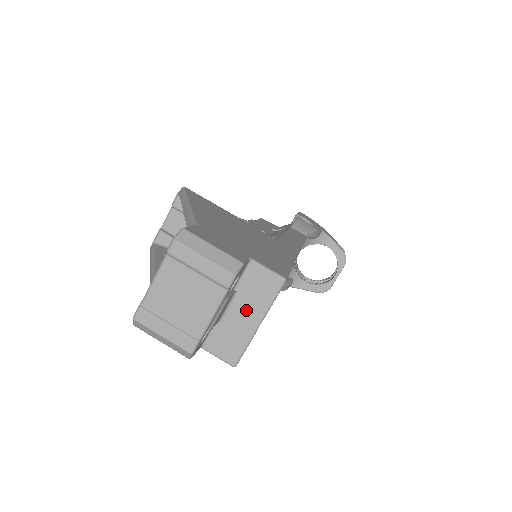
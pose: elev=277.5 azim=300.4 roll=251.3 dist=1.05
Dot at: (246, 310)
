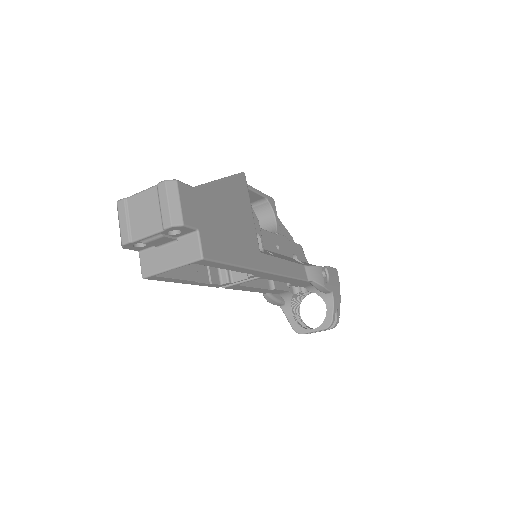
Dot at: (173, 255)
